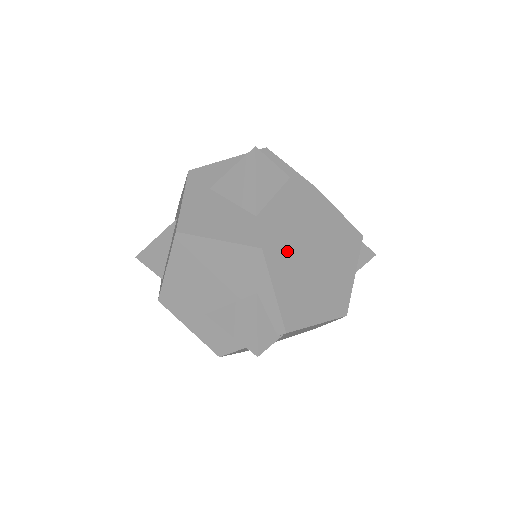
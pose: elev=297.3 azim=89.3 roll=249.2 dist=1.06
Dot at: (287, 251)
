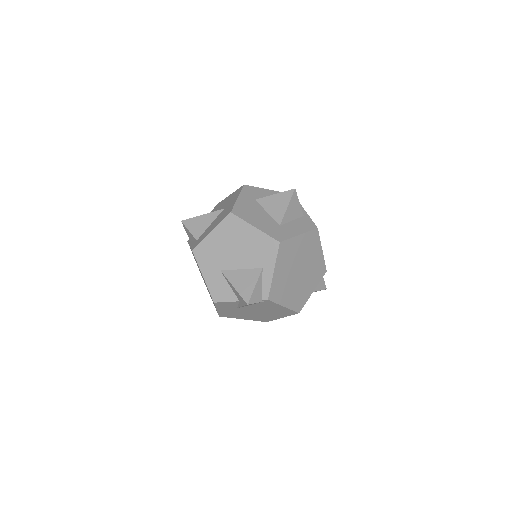
Dot at: (290, 252)
